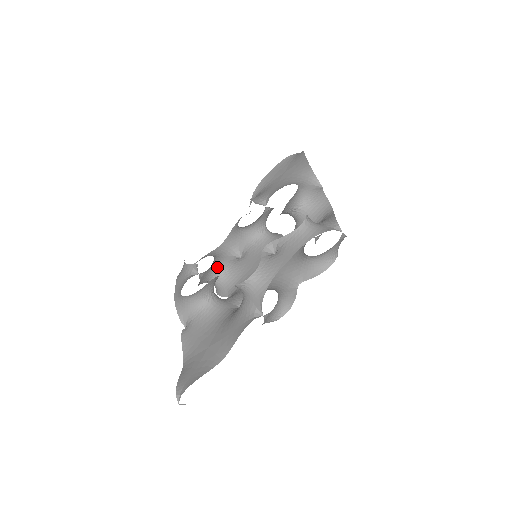
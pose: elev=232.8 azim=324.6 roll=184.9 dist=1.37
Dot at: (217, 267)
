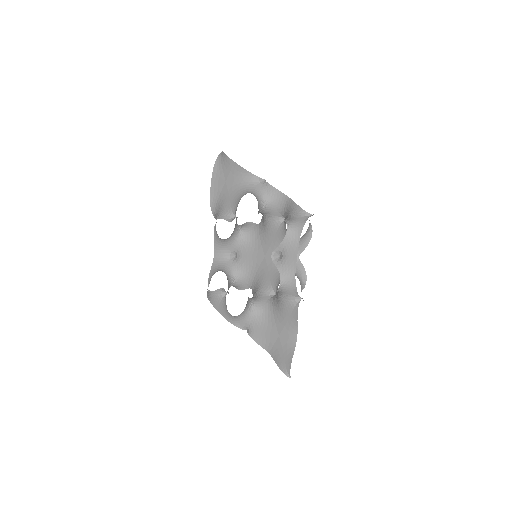
Dot at: (229, 276)
